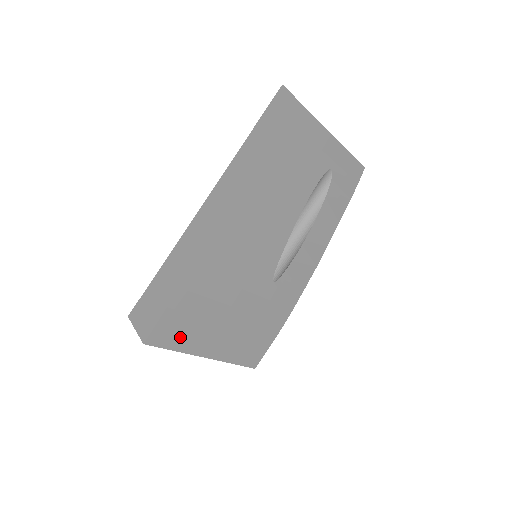
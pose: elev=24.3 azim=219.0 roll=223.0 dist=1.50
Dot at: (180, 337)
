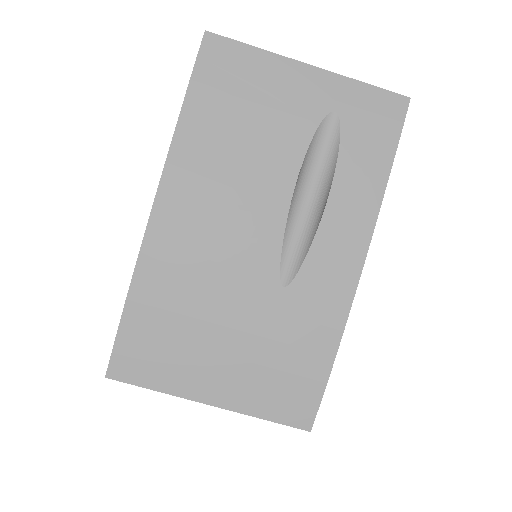
Dot at: (155, 370)
